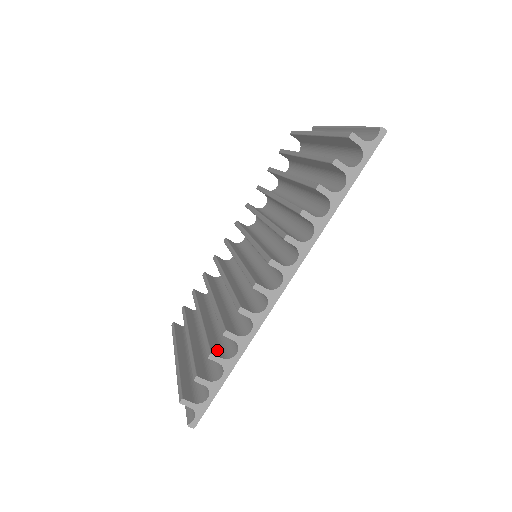
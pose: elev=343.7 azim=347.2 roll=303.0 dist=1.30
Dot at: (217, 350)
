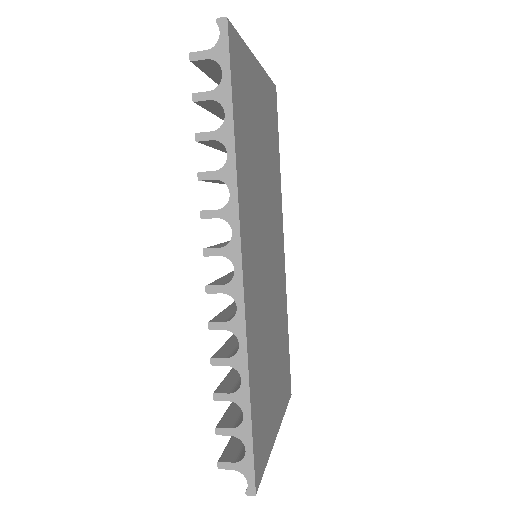
Dot at: (229, 386)
